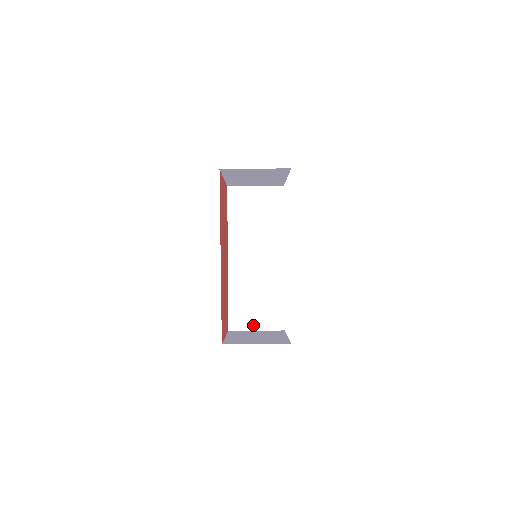
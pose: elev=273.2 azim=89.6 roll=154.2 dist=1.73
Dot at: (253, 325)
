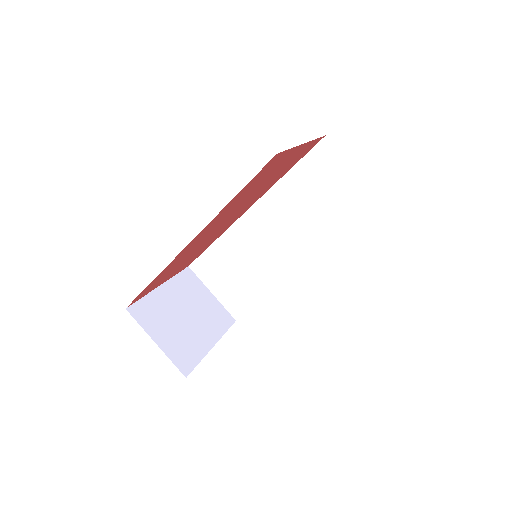
Dot at: (214, 286)
